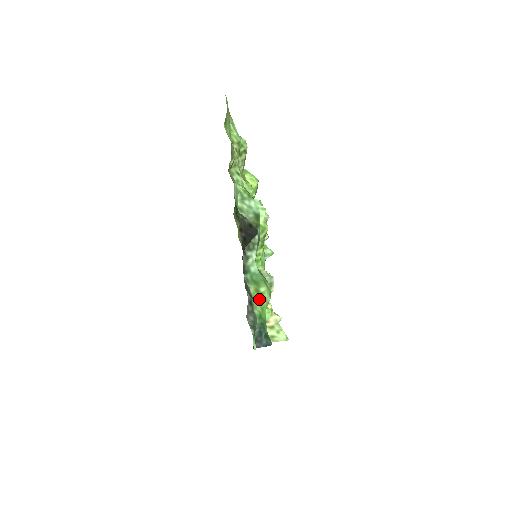
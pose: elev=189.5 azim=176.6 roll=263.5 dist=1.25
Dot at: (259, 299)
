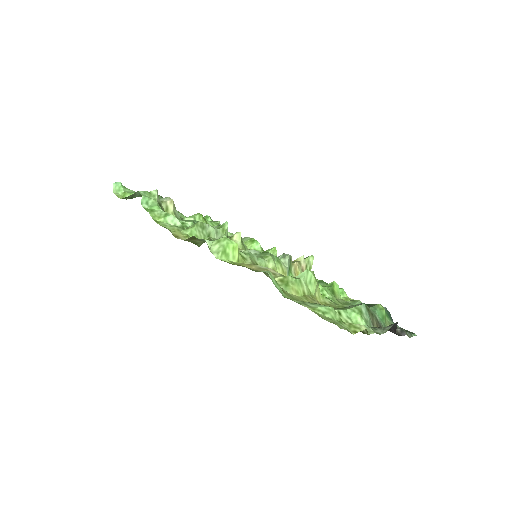
Dot at: (385, 316)
